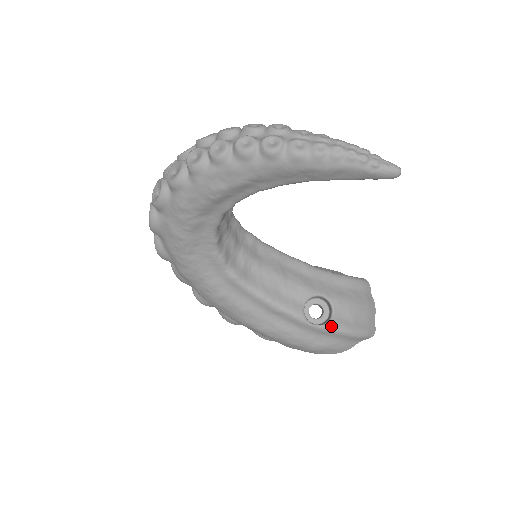
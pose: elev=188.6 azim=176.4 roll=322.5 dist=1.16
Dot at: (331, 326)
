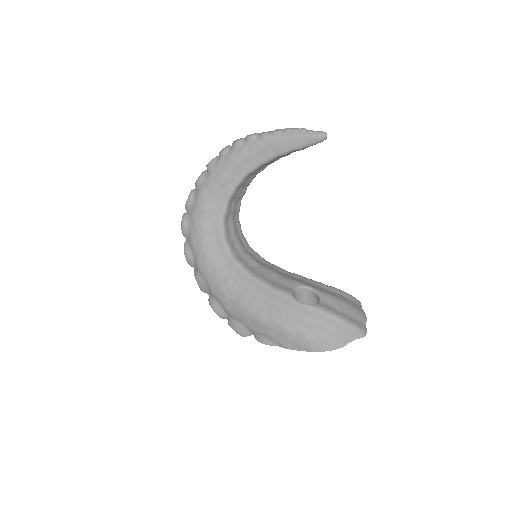
Dot at: (317, 306)
